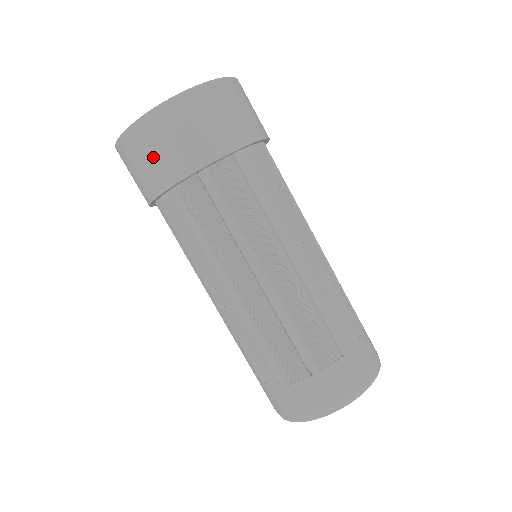
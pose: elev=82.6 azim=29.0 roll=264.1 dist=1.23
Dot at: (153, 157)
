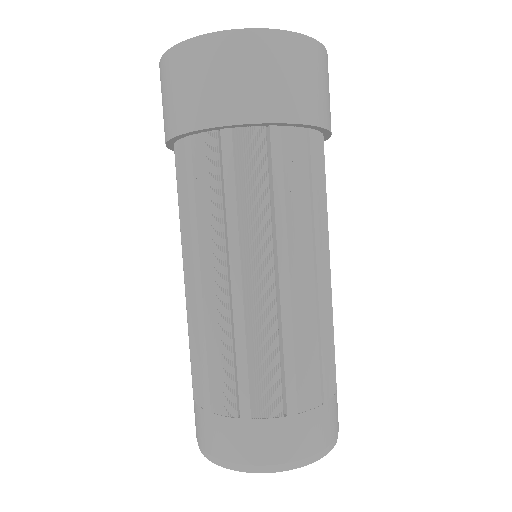
Dot at: (227, 80)
